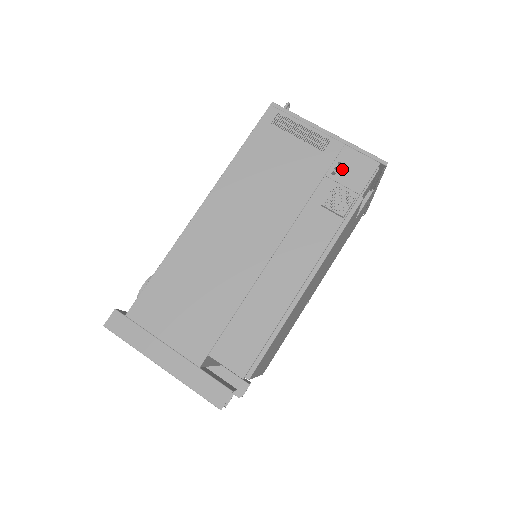
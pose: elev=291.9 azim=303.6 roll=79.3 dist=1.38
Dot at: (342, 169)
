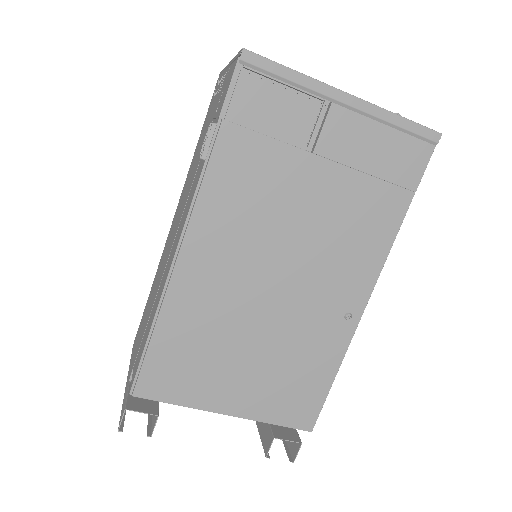
Dot at: (221, 98)
